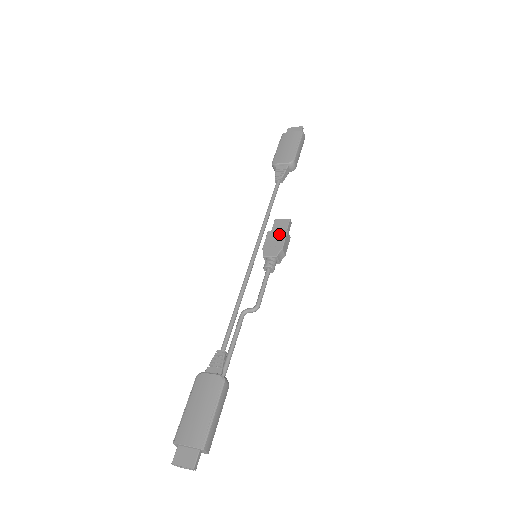
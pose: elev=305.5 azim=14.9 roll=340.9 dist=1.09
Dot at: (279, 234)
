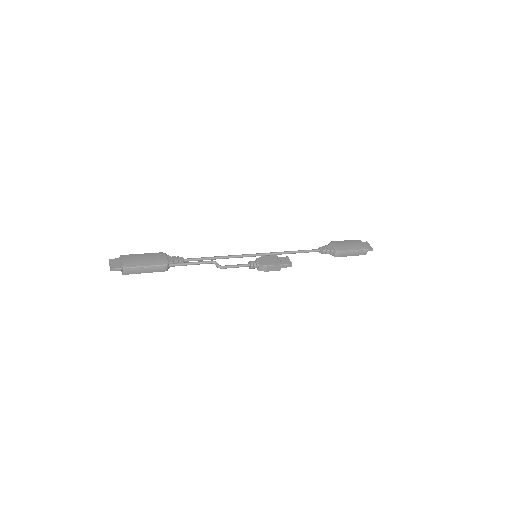
Dot at: (277, 261)
